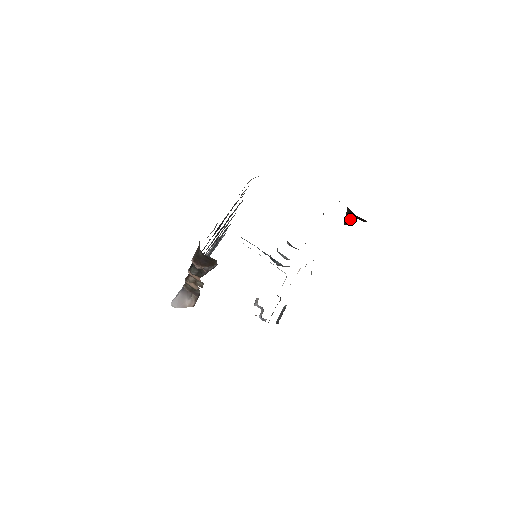
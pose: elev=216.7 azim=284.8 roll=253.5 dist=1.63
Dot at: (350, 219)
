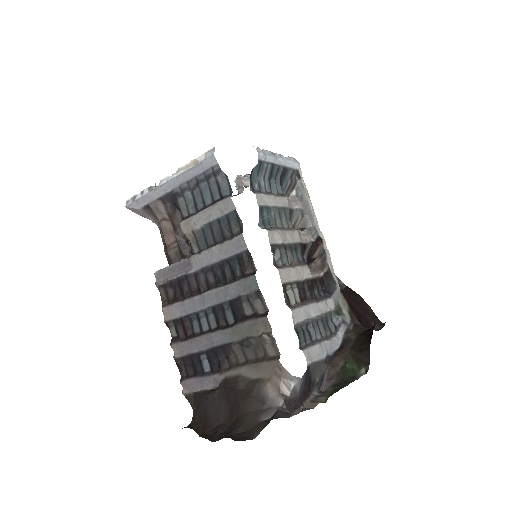
Dot at: occluded
